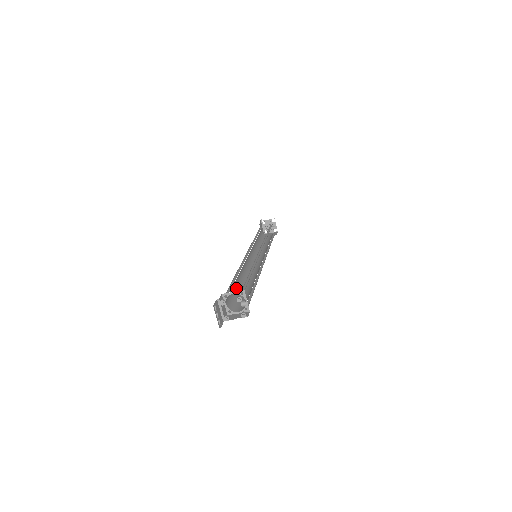
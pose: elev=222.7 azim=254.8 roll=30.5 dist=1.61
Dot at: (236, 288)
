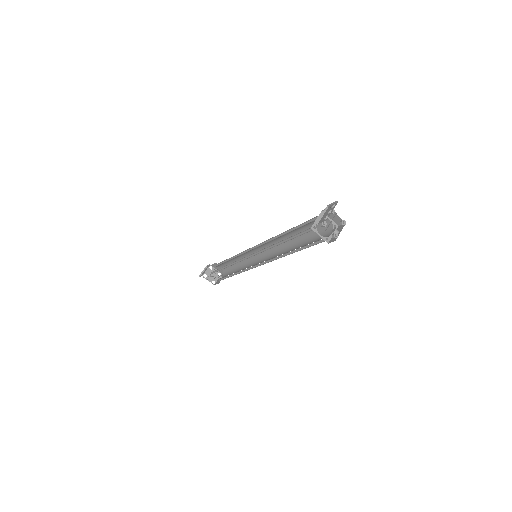
Dot at: occluded
